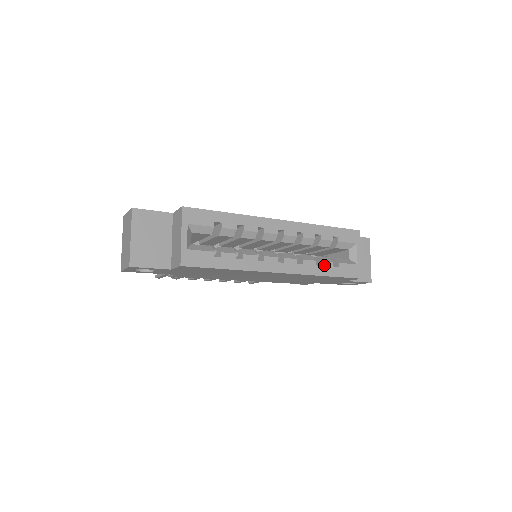
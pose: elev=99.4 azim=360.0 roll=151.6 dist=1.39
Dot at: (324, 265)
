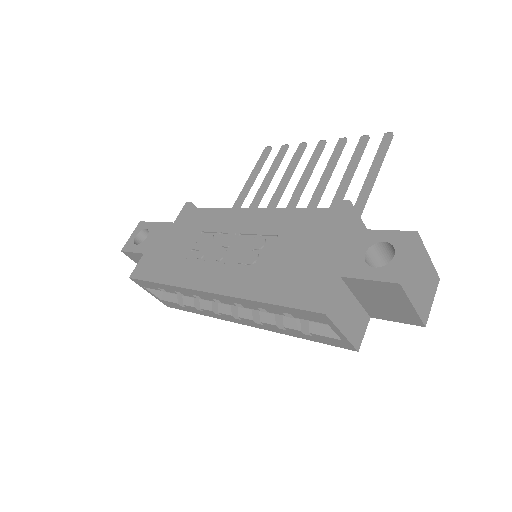
Dot at: (290, 330)
